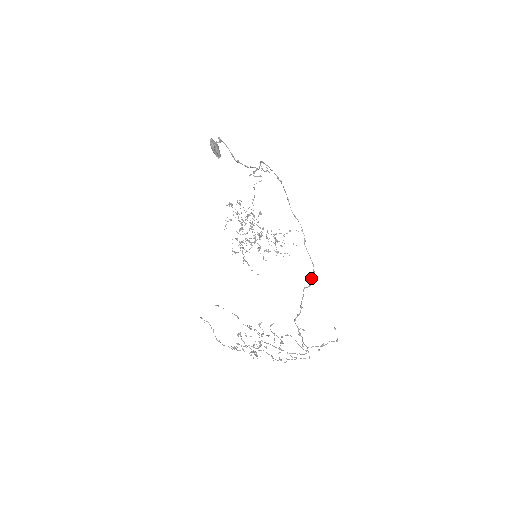
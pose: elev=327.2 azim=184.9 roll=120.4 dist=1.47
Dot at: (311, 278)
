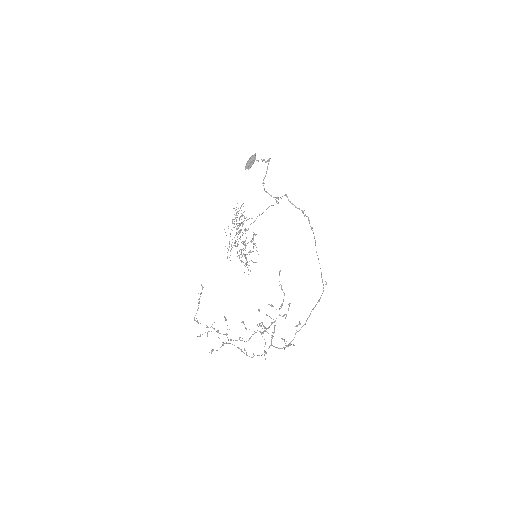
Dot at: occluded
